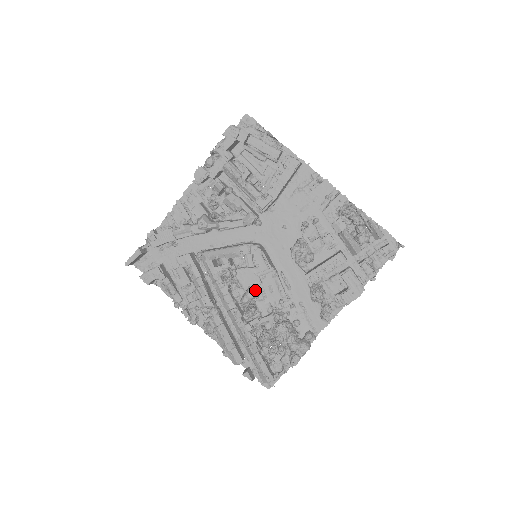
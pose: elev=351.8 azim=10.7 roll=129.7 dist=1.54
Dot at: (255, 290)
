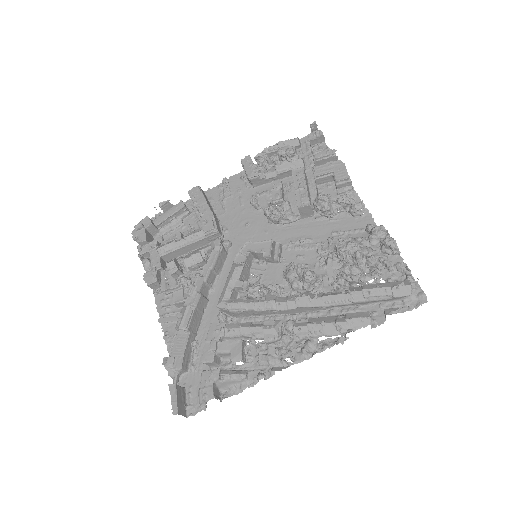
Dot at: (289, 266)
